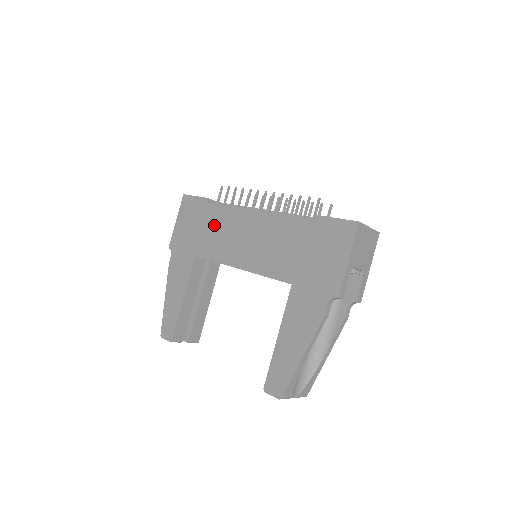
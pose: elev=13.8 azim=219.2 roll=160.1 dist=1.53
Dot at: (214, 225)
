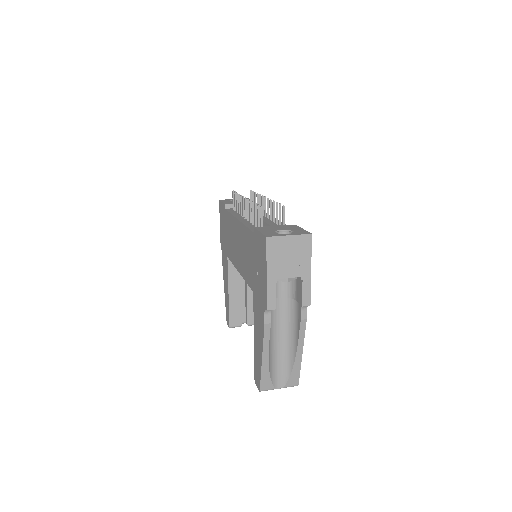
Dot at: (229, 230)
